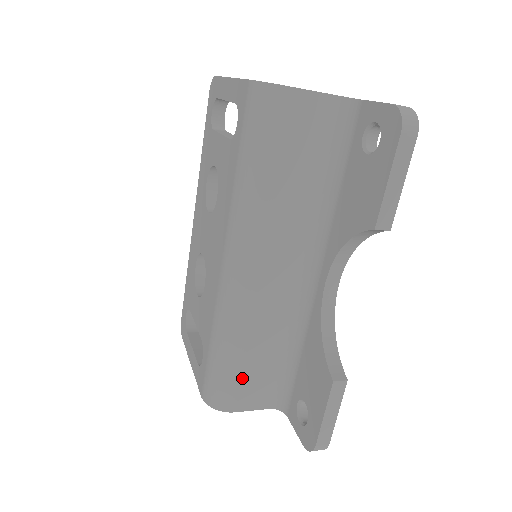
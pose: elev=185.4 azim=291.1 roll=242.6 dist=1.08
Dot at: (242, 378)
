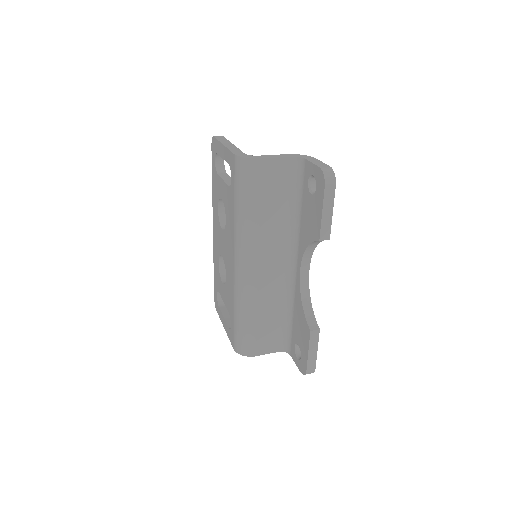
Dot at: (257, 334)
